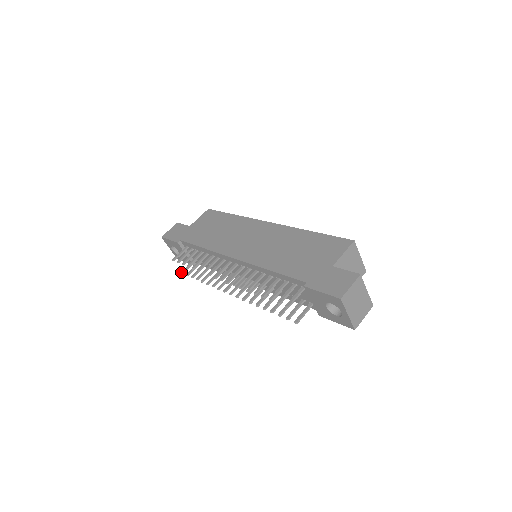
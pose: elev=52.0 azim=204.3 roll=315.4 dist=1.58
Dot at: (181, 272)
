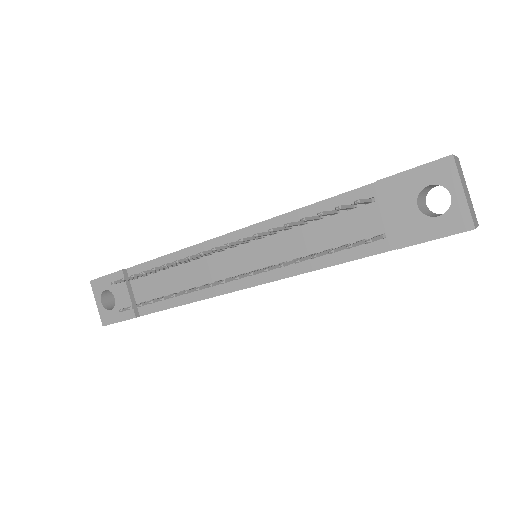
Dot at: occluded
